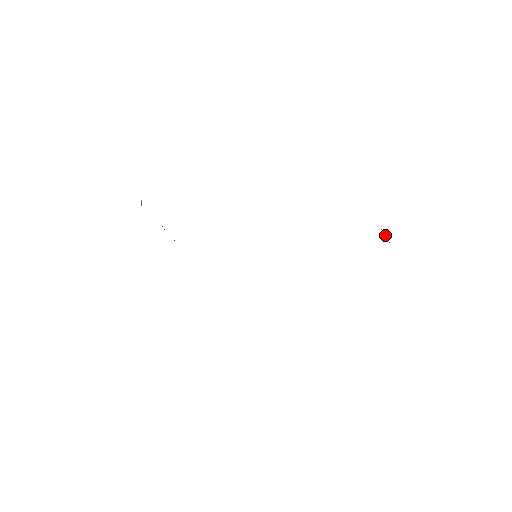
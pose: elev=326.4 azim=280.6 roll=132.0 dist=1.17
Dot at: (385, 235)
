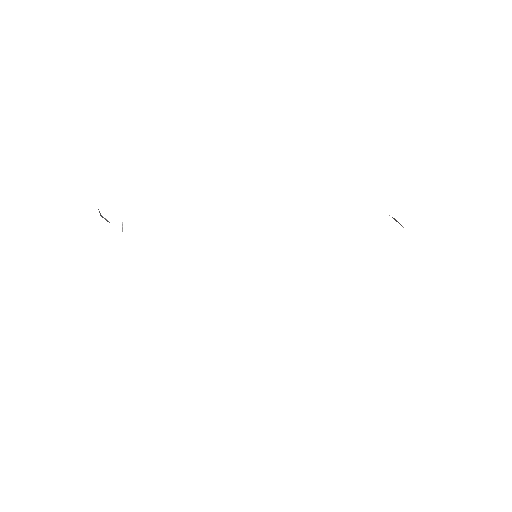
Dot at: (395, 220)
